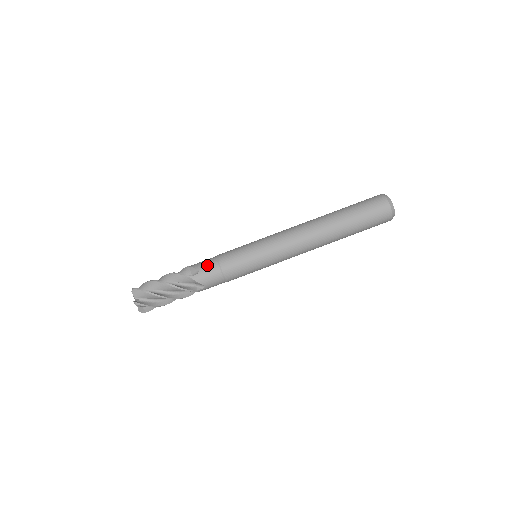
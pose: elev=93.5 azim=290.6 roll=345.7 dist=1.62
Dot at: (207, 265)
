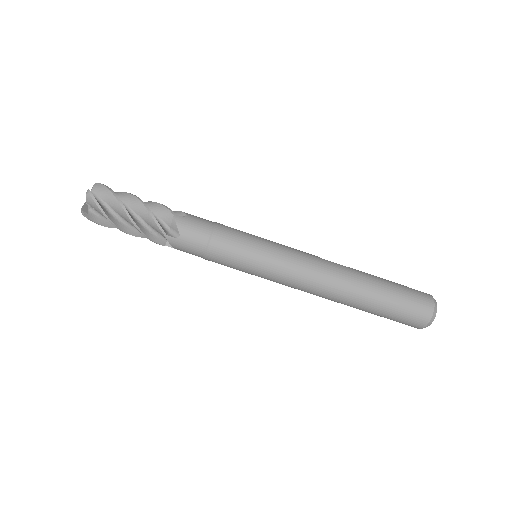
Dot at: (194, 236)
